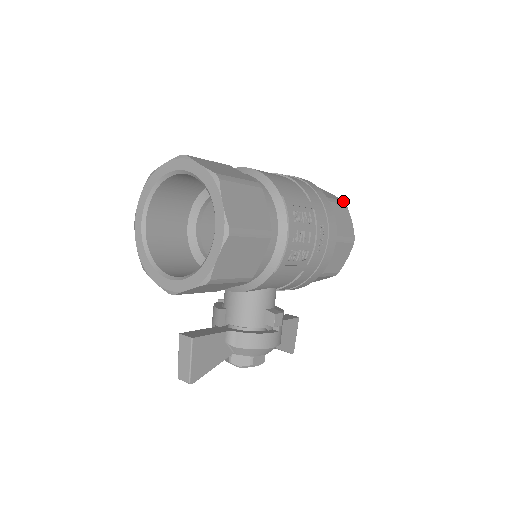
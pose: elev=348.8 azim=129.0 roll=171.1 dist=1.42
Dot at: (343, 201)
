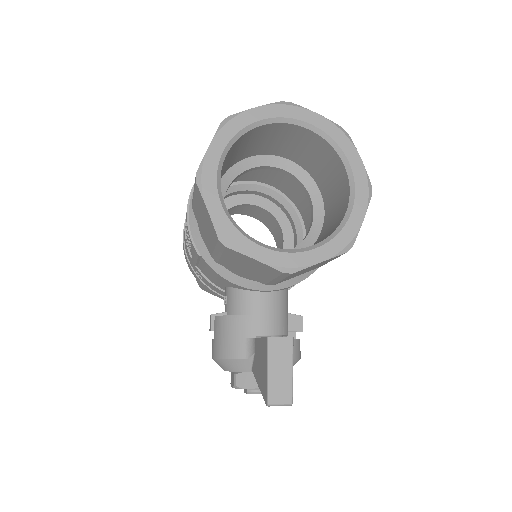
Dot at: occluded
